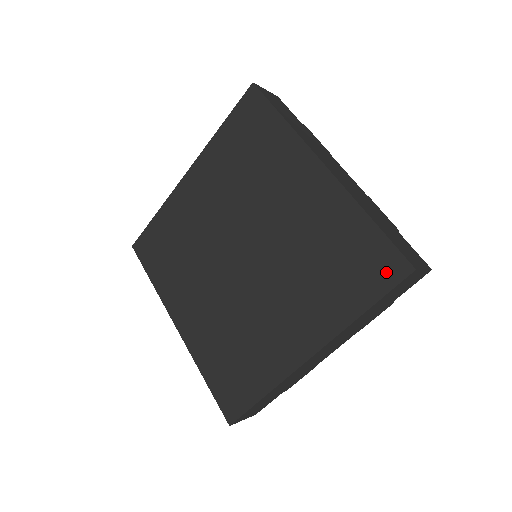
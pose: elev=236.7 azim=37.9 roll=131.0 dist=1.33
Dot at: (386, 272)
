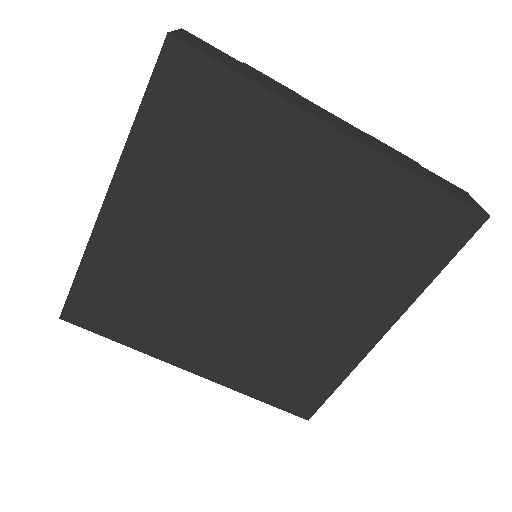
Dot at: (456, 229)
